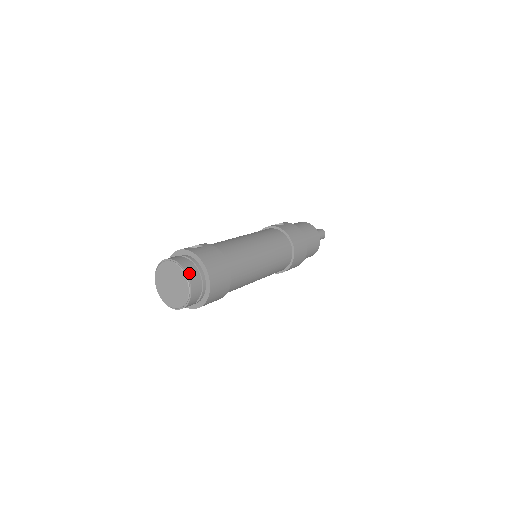
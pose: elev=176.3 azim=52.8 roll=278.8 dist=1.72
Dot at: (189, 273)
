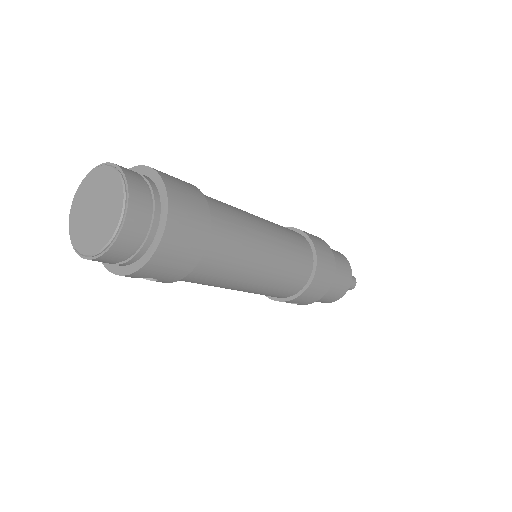
Dot at: (132, 186)
